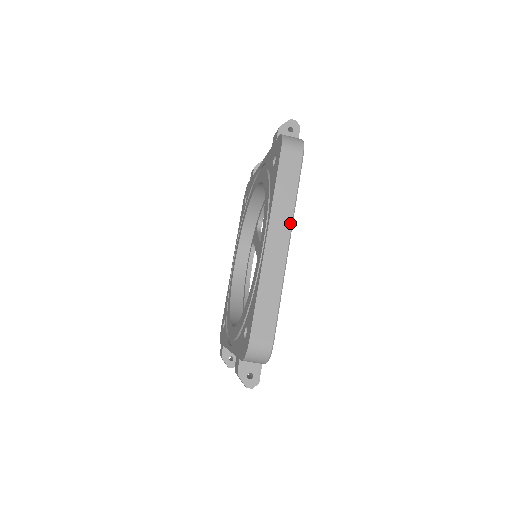
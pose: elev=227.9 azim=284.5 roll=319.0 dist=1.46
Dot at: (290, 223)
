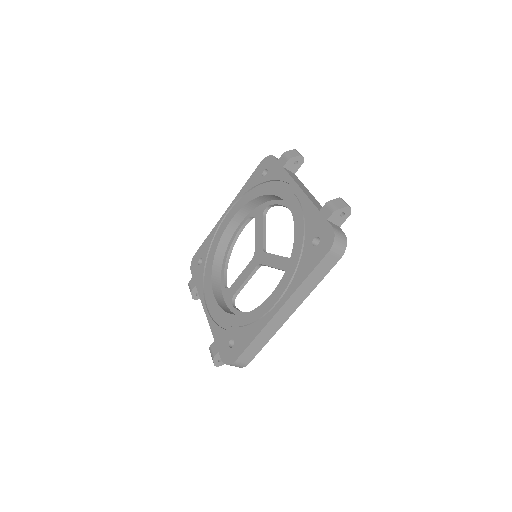
Dot at: (302, 301)
